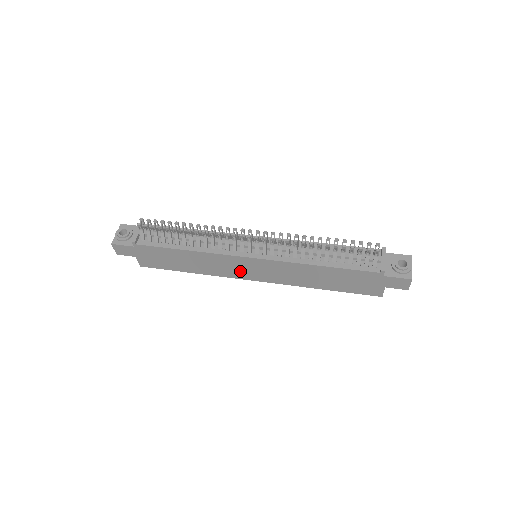
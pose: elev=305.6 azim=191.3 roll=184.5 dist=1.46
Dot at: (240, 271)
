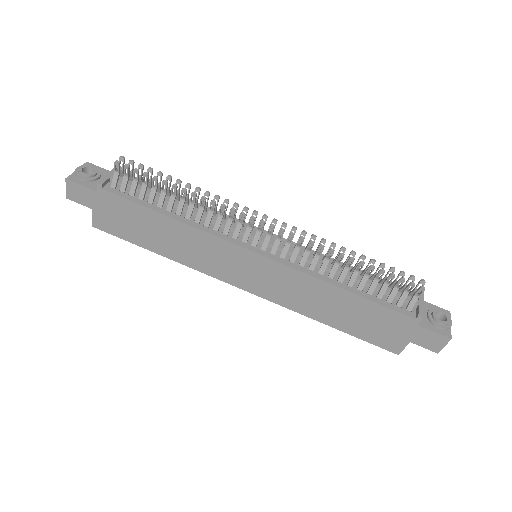
Dot at: (229, 269)
